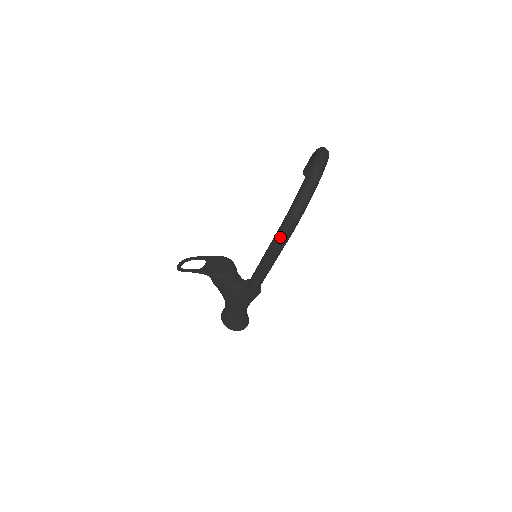
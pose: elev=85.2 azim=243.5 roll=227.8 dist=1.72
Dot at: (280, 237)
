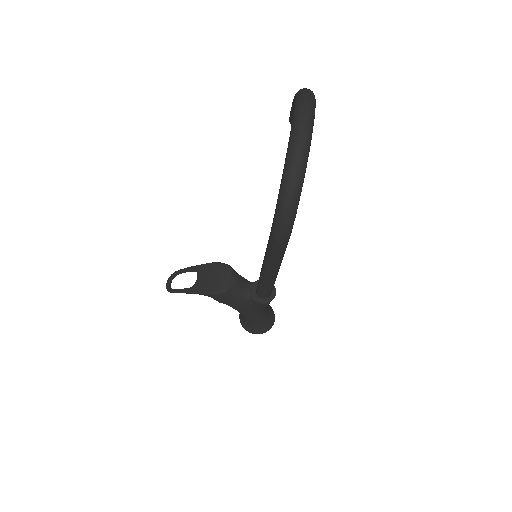
Dot at: (274, 247)
